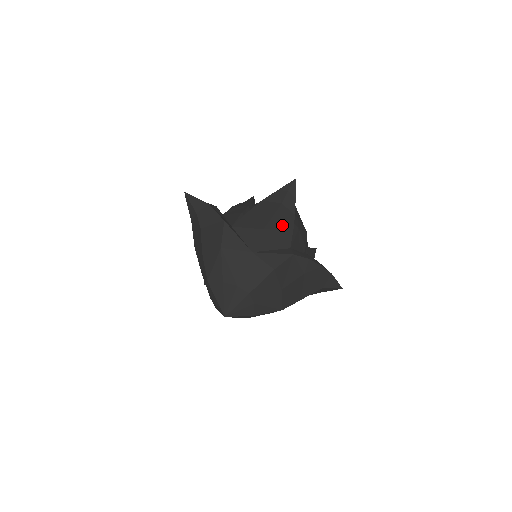
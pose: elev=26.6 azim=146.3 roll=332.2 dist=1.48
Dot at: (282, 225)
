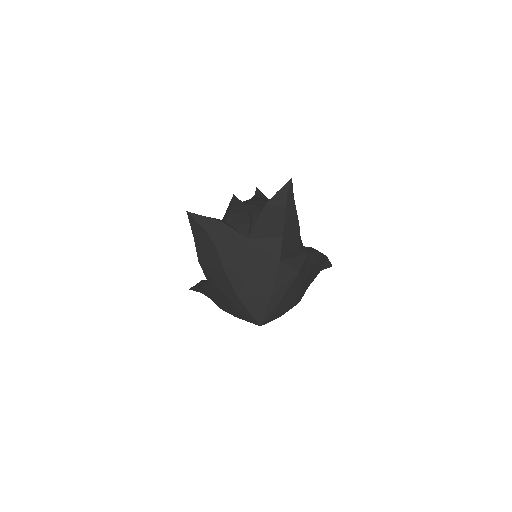
Dot at: (292, 227)
